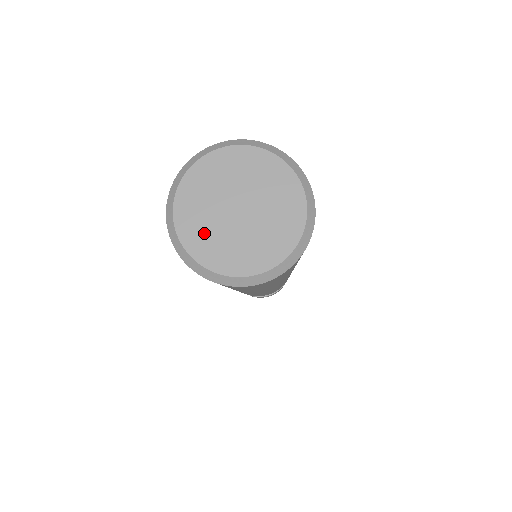
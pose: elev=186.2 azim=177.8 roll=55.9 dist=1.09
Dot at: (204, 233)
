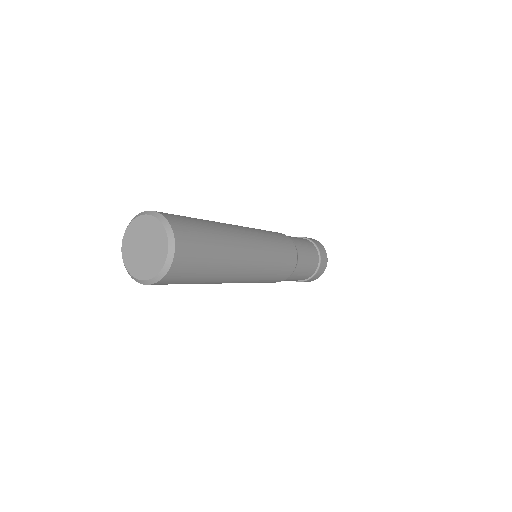
Dot at: (132, 260)
